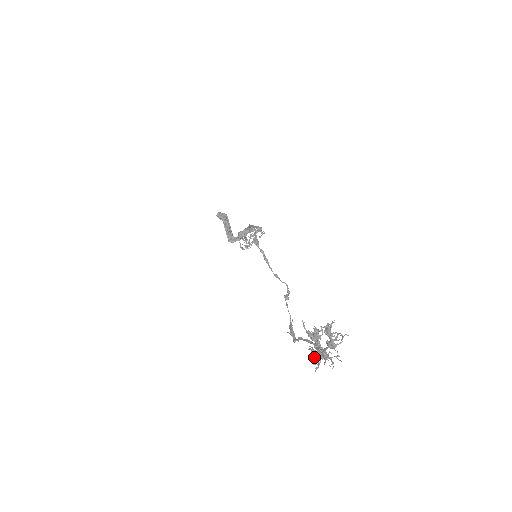
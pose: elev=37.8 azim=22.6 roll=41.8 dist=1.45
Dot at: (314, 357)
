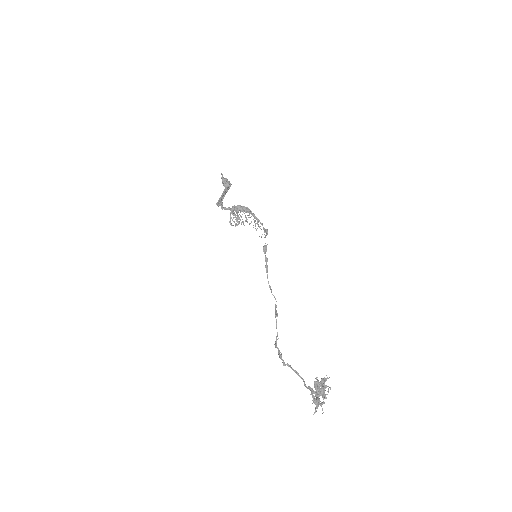
Dot at: (316, 405)
